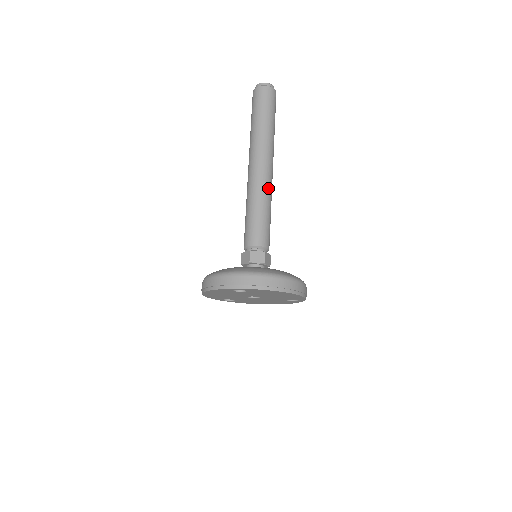
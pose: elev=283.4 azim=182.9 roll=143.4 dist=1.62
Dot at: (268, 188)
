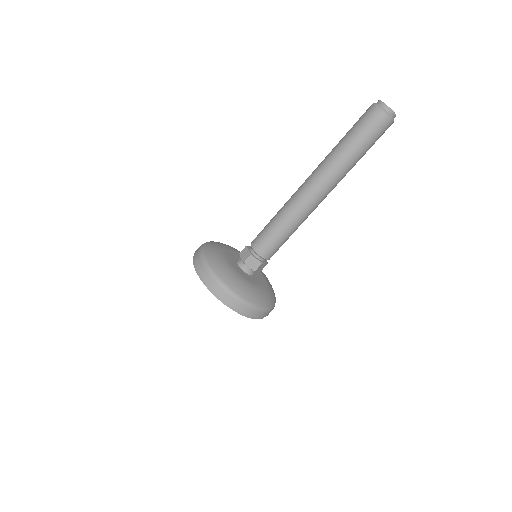
Dot at: occluded
